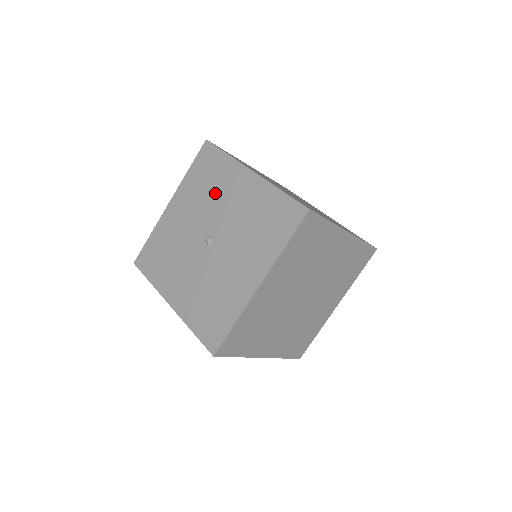
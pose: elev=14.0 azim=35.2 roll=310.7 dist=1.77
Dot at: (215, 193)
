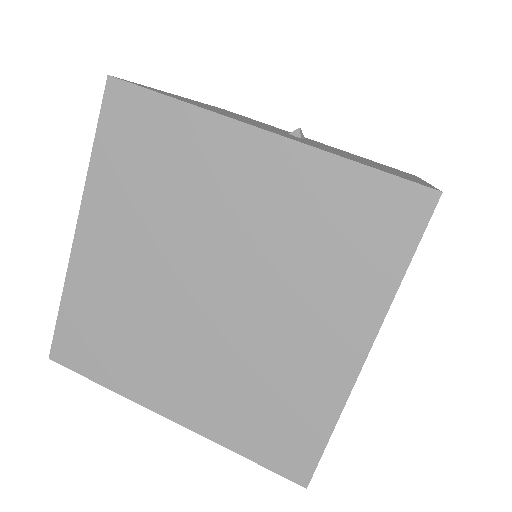
Dot at: (273, 127)
